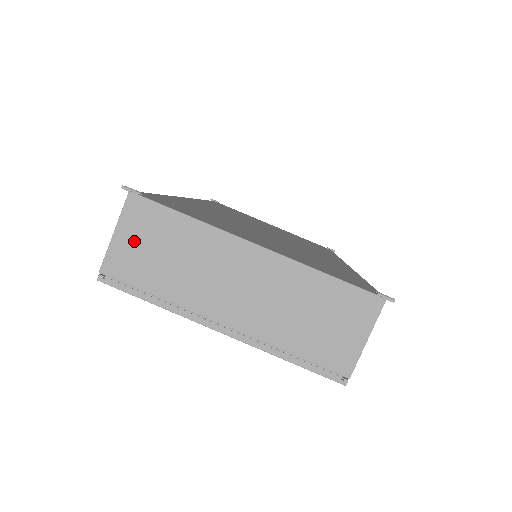
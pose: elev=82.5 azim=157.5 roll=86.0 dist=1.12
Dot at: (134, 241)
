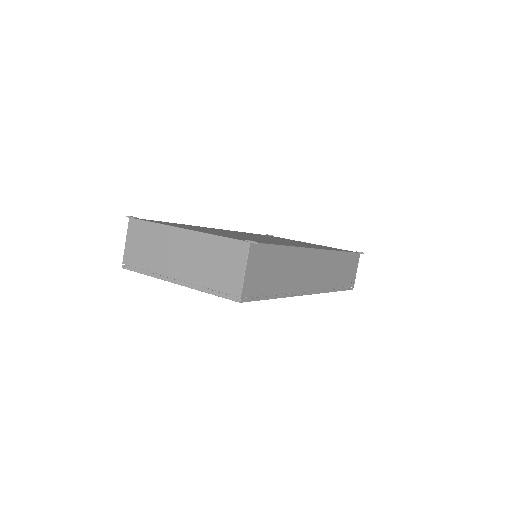
Dot at: (134, 243)
